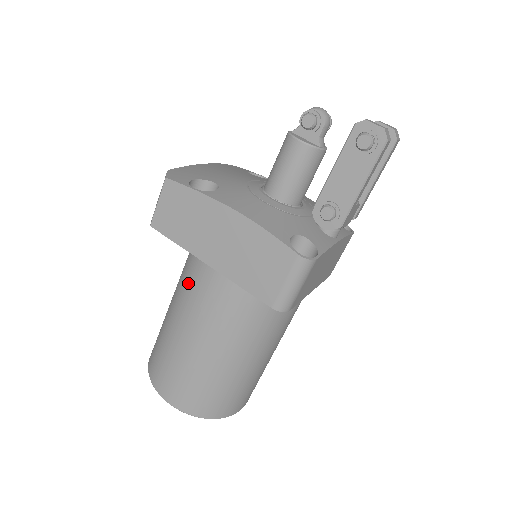
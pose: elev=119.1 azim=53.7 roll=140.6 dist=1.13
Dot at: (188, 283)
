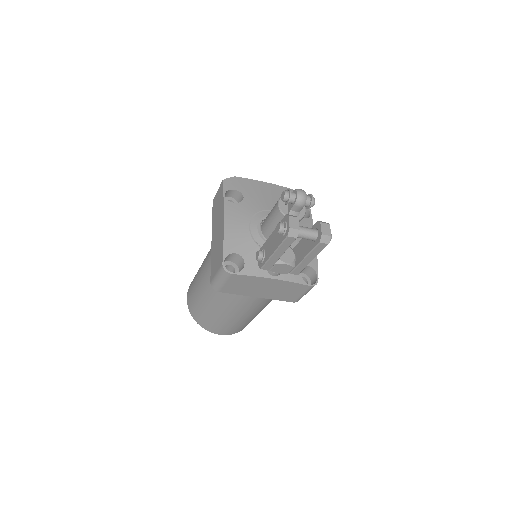
Dot at: occluded
